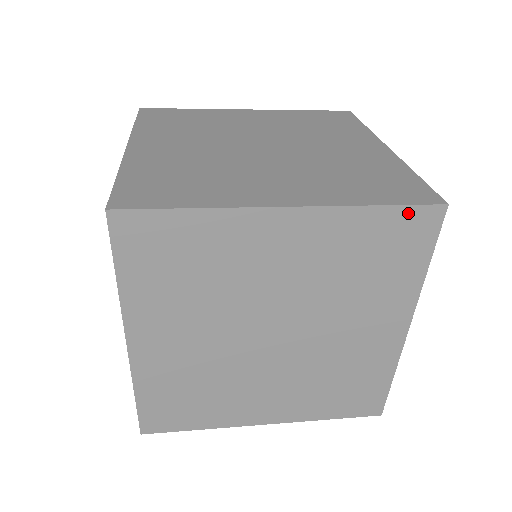
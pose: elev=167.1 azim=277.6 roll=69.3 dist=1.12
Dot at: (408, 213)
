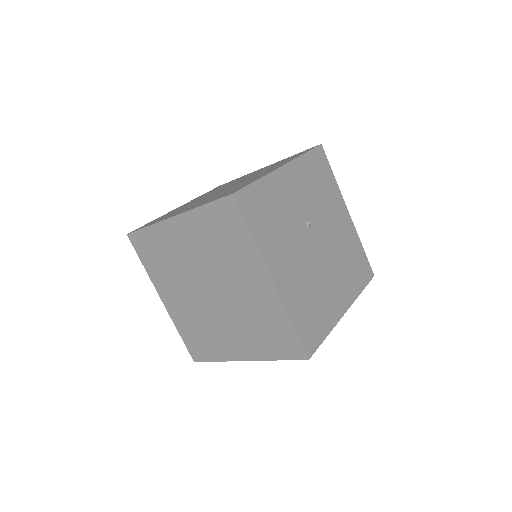
Dot at: (219, 205)
